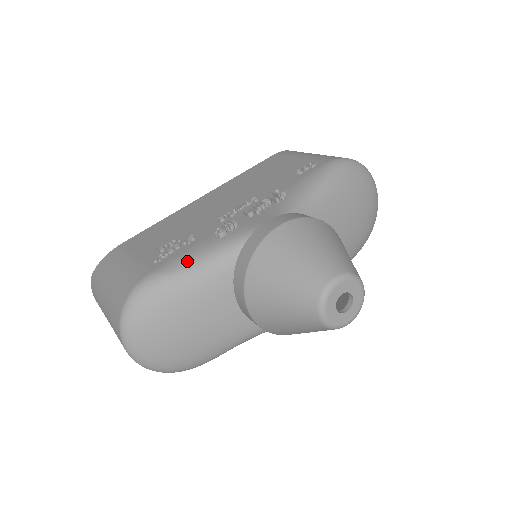
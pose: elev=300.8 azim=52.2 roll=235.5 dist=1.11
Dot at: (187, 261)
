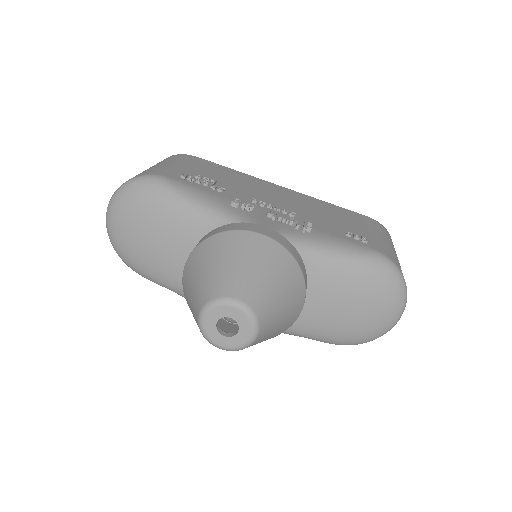
Dot at: (192, 194)
